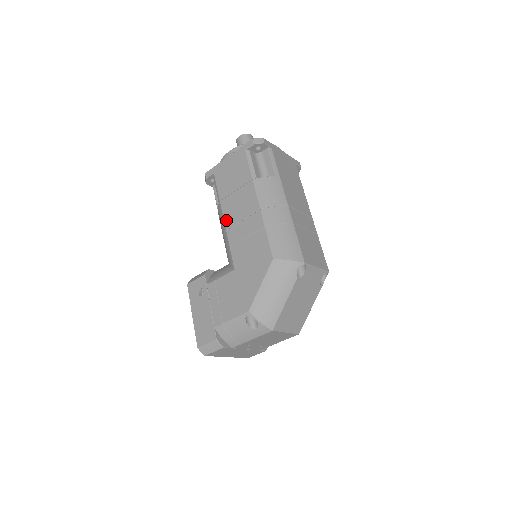
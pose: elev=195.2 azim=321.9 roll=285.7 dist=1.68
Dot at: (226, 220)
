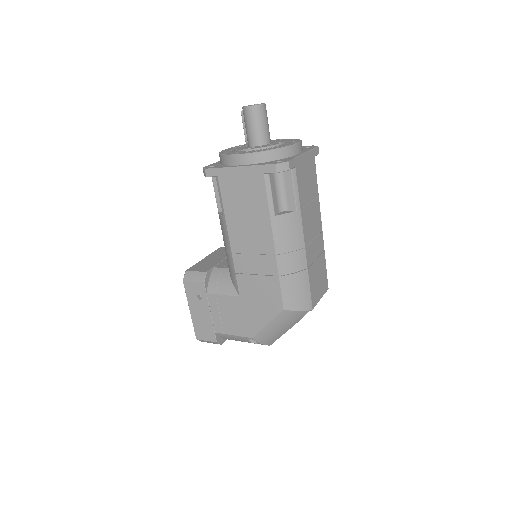
Dot at: (232, 243)
